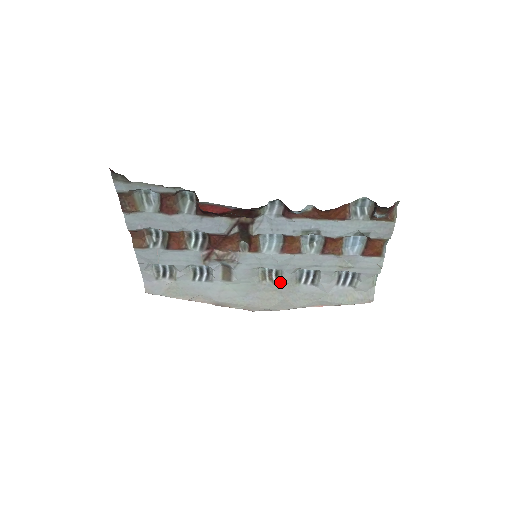
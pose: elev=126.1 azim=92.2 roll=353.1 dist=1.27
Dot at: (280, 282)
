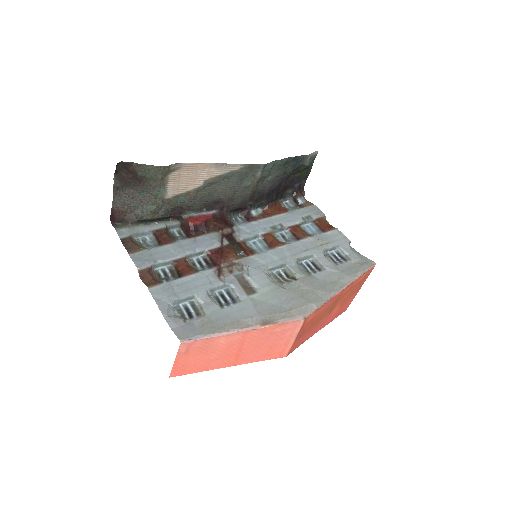
Dot at: (295, 278)
